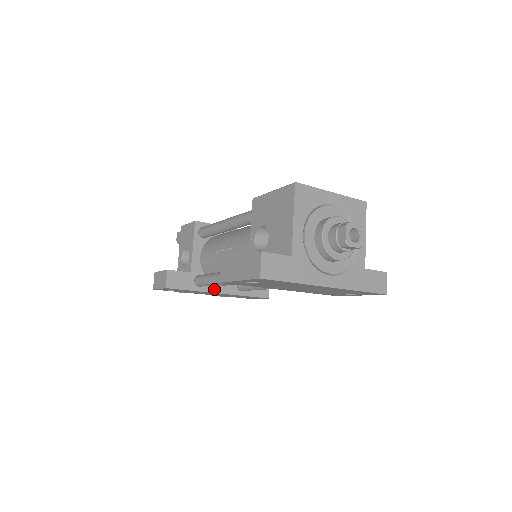
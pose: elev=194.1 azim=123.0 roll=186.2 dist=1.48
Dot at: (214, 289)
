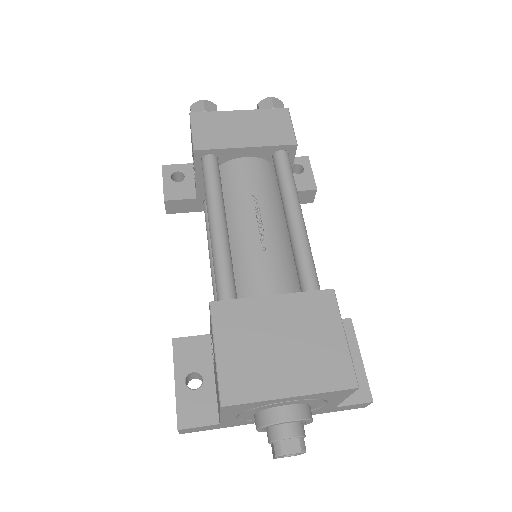
Dot at: occluded
